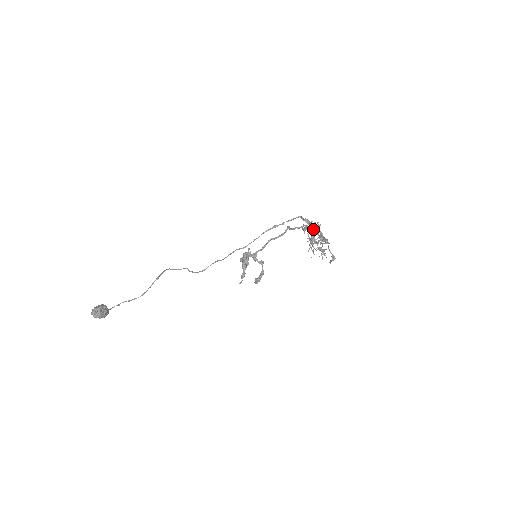
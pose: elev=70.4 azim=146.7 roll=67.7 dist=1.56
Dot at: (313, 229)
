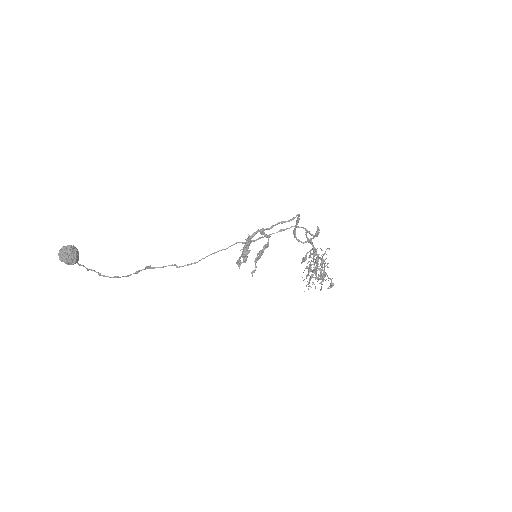
Dot at: occluded
